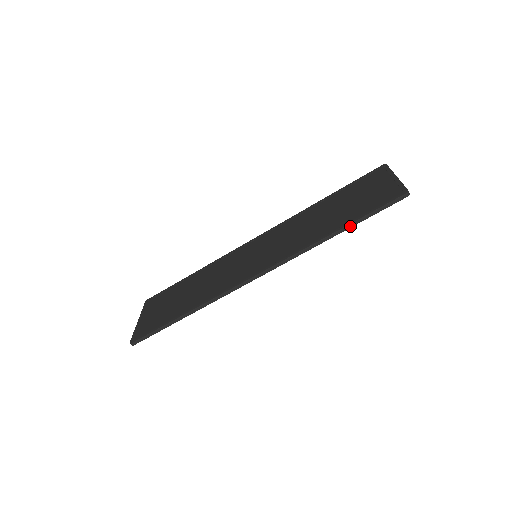
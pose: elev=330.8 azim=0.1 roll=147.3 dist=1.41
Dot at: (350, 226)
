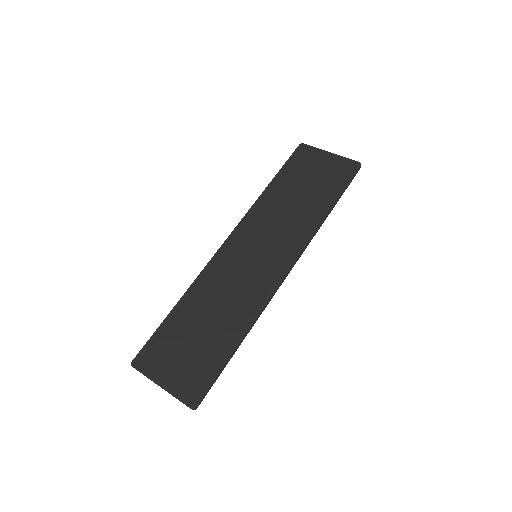
Dot at: (337, 201)
